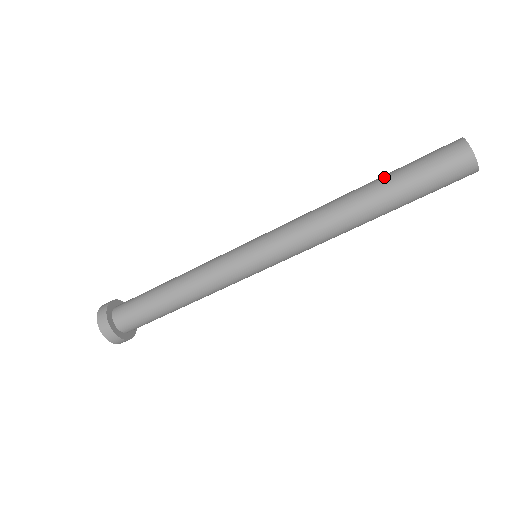
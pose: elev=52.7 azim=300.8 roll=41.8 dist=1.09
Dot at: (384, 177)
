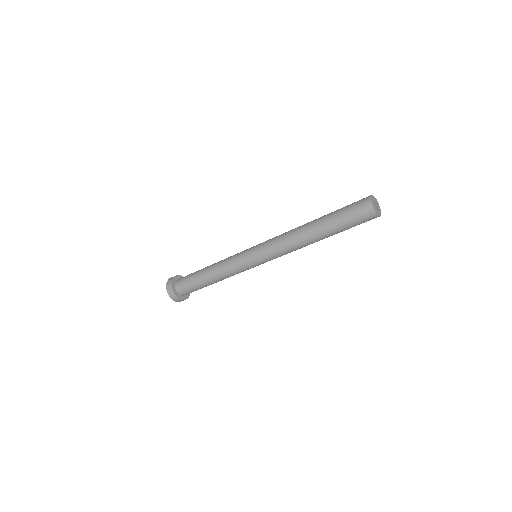
Dot at: (326, 218)
